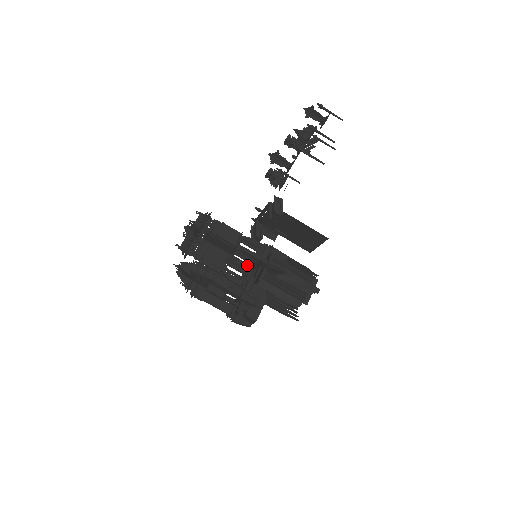
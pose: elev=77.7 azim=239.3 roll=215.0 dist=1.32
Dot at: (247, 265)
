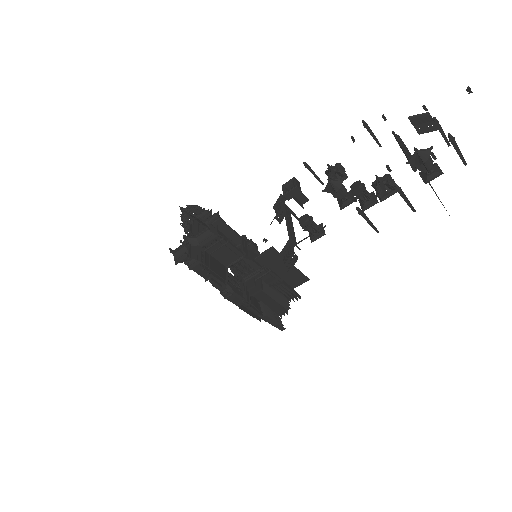
Dot at: (237, 274)
